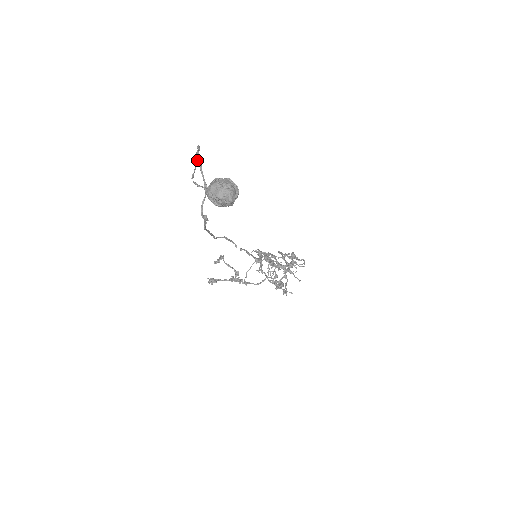
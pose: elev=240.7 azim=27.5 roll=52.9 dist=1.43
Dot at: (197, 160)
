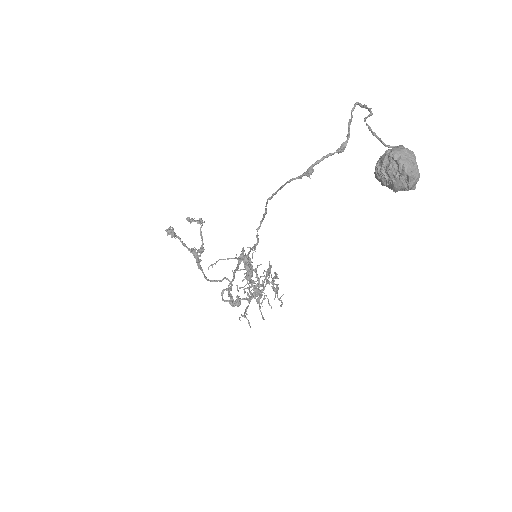
Dot at: (371, 111)
